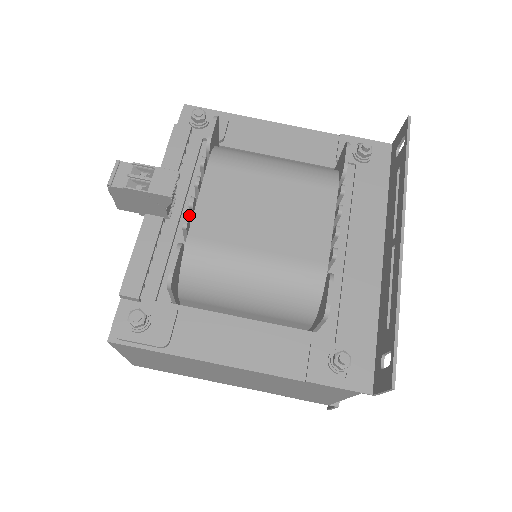
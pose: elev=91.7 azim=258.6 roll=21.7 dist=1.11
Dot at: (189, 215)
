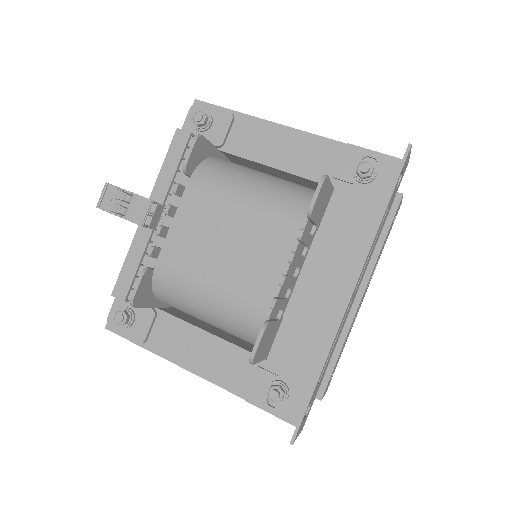
Dot at: occluded
